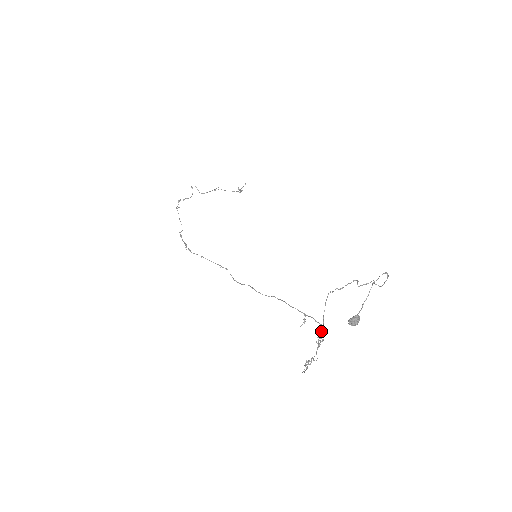
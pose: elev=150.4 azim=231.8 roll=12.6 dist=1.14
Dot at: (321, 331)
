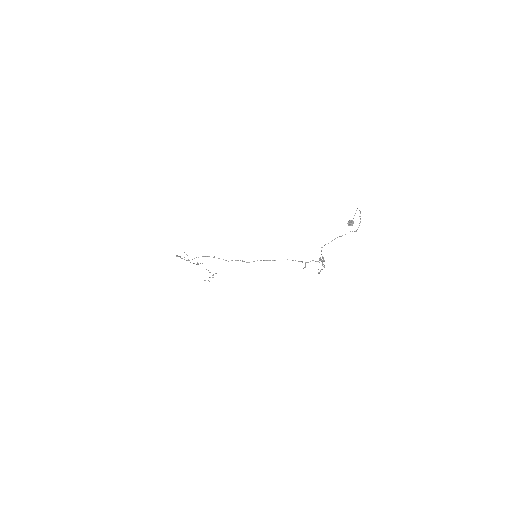
Dot at: occluded
